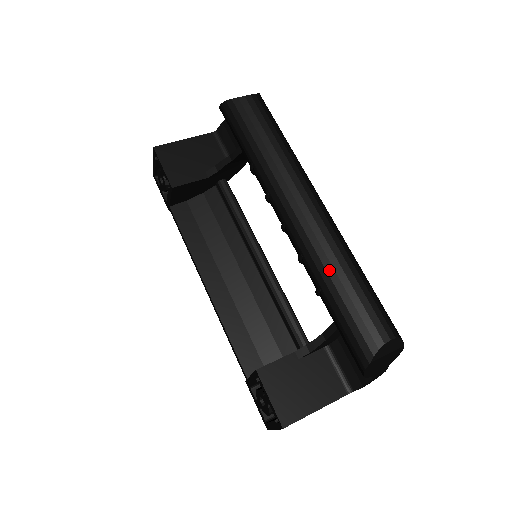
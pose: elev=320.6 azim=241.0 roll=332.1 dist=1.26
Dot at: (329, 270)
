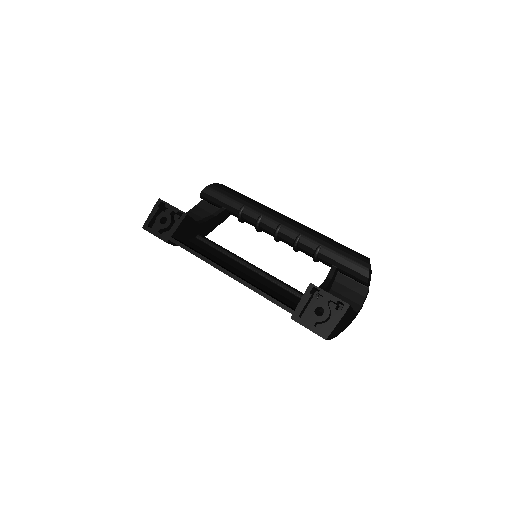
Dot at: (321, 236)
